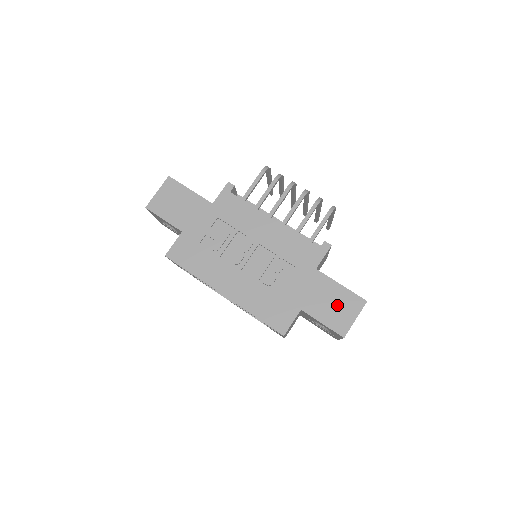
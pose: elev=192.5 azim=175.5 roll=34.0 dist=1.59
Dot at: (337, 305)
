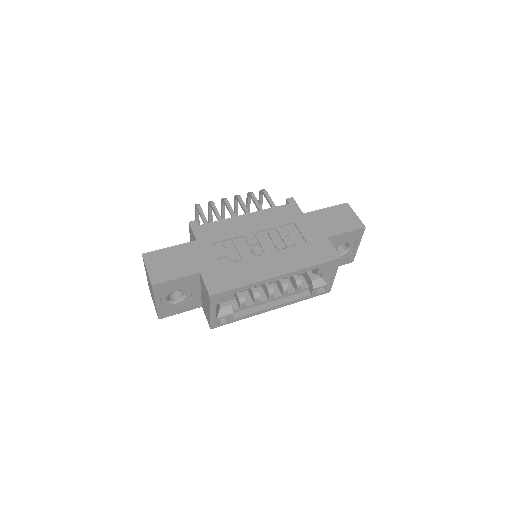
Dot at: (339, 218)
